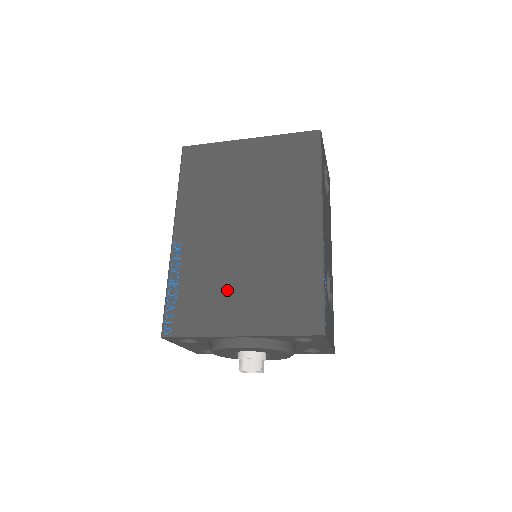
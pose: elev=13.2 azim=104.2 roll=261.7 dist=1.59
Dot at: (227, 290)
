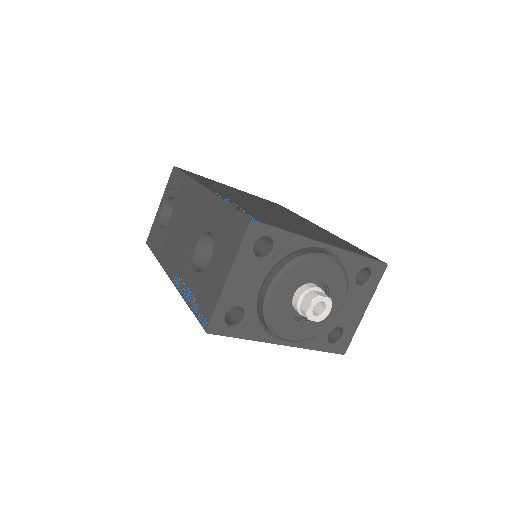
Dot at: (289, 224)
